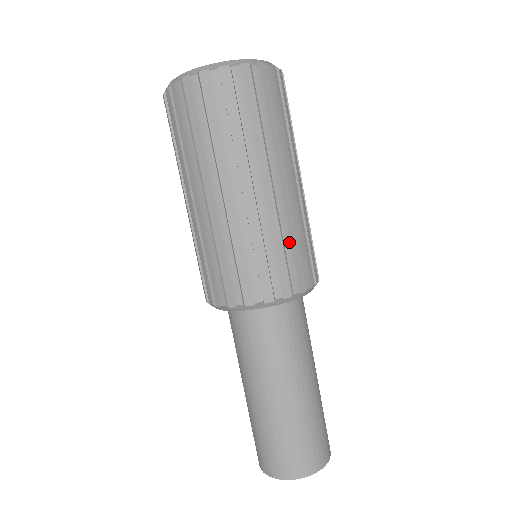
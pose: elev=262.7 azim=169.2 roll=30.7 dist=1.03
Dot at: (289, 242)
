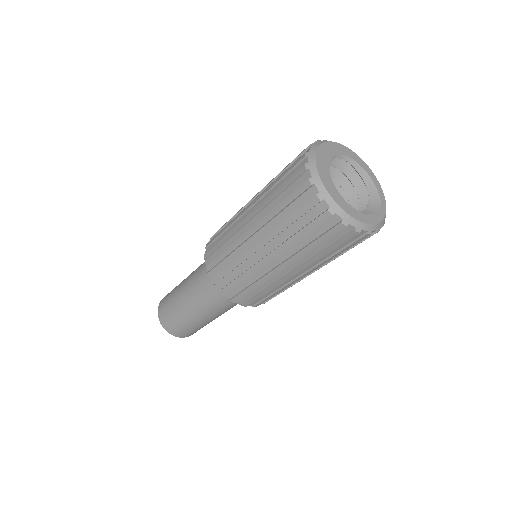
Dot at: occluded
